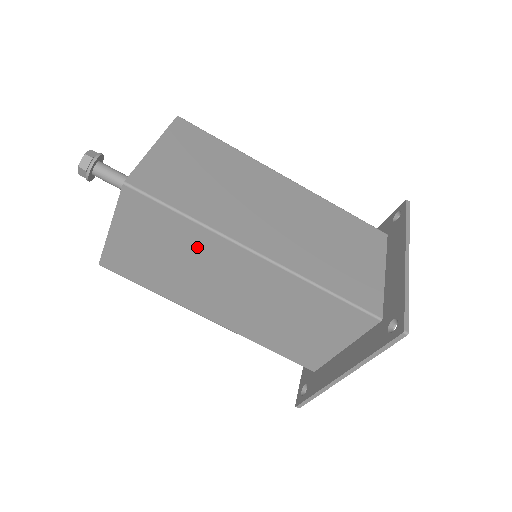
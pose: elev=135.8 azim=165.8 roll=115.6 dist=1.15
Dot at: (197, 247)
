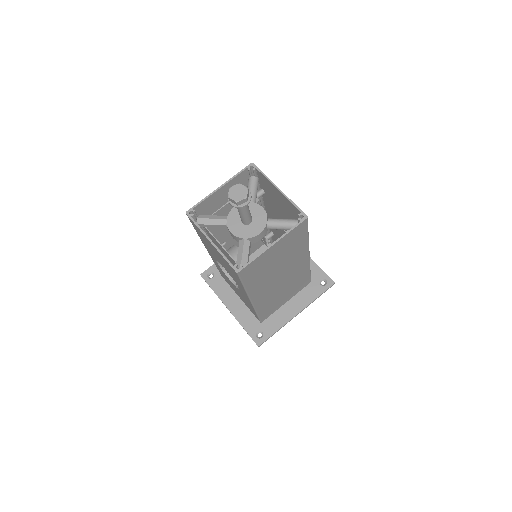
Dot at: (295, 253)
